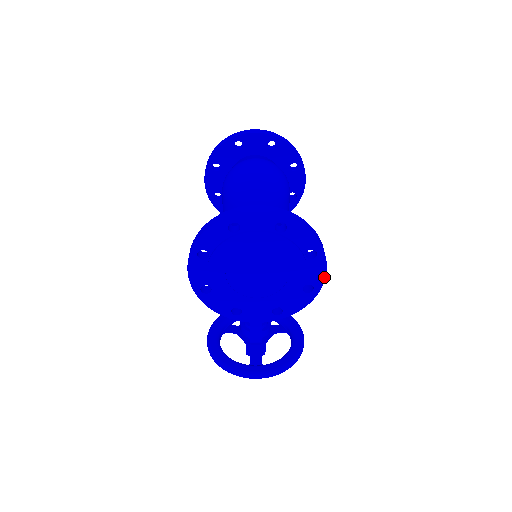
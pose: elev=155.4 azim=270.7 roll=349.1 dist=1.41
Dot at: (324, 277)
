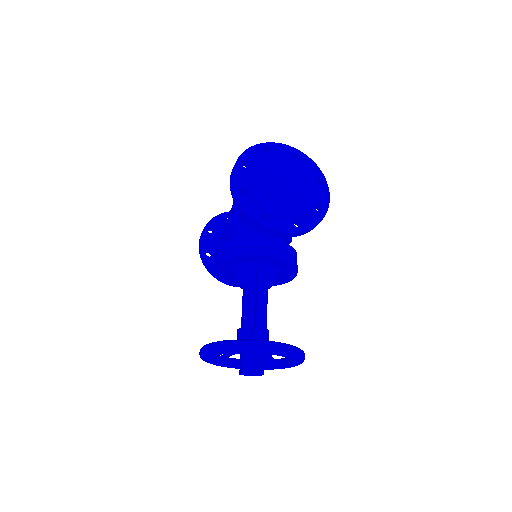
Dot at: (329, 200)
